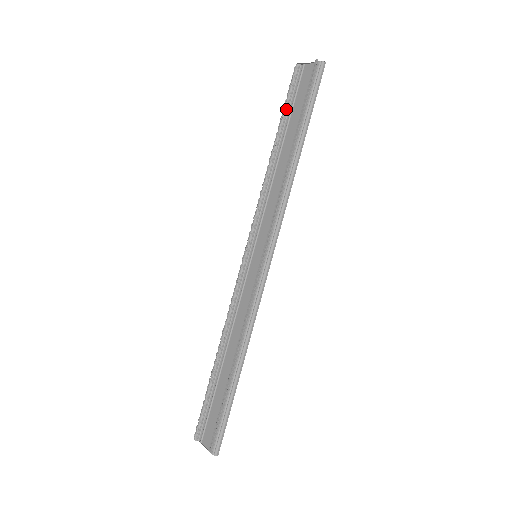
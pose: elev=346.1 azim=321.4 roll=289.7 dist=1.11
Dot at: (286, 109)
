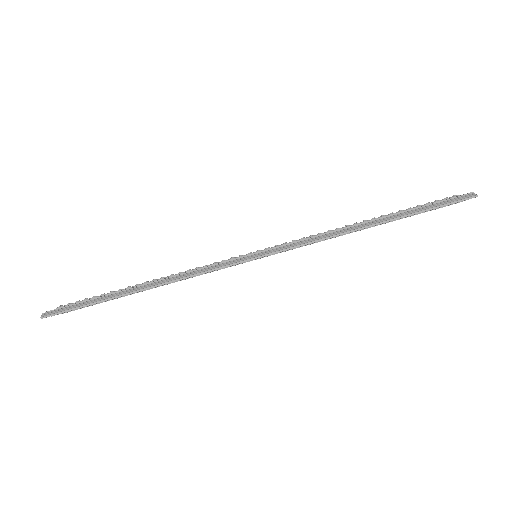
Dot at: occluded
